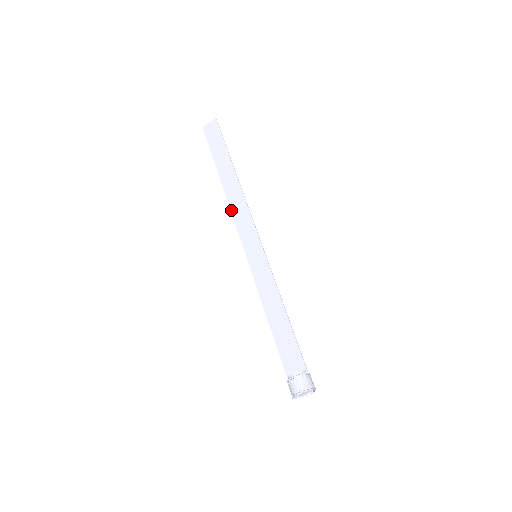
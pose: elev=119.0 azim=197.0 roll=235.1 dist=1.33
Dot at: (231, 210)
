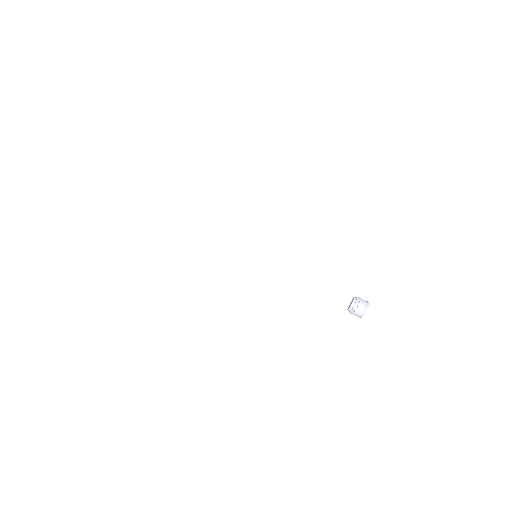
Dot at: (203, 239)
